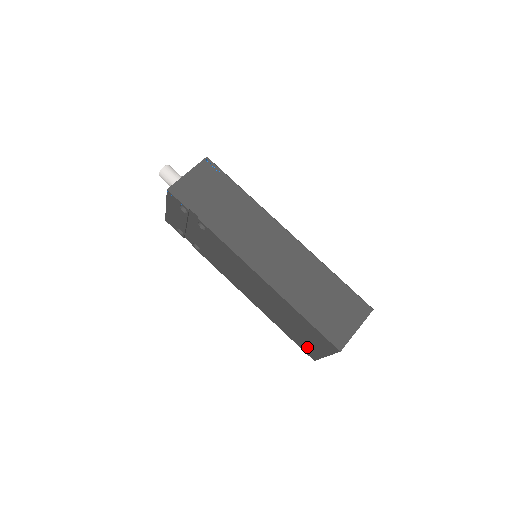
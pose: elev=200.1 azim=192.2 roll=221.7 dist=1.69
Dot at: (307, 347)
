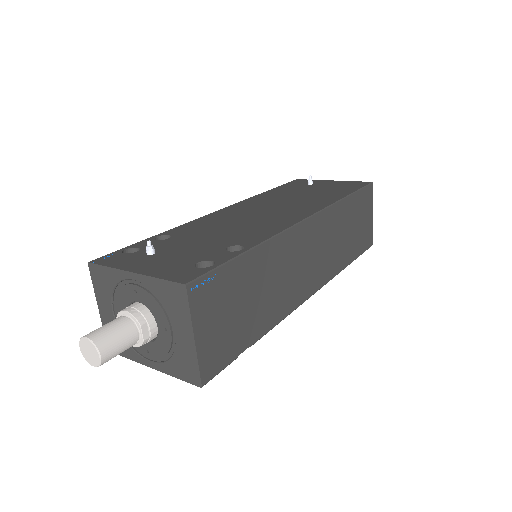
Dot at: occluded
